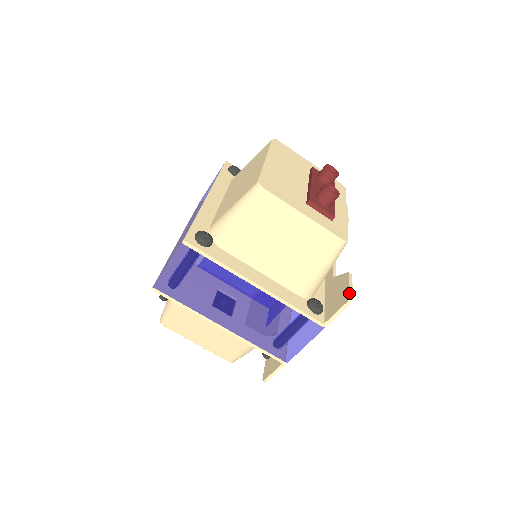
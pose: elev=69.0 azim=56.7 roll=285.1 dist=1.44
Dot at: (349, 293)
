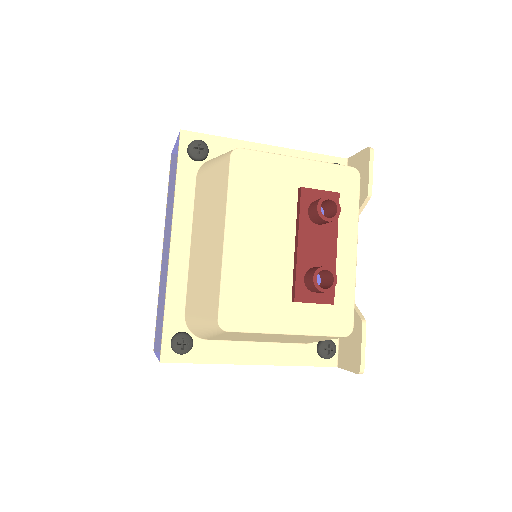
Dot at: (360, 364)
